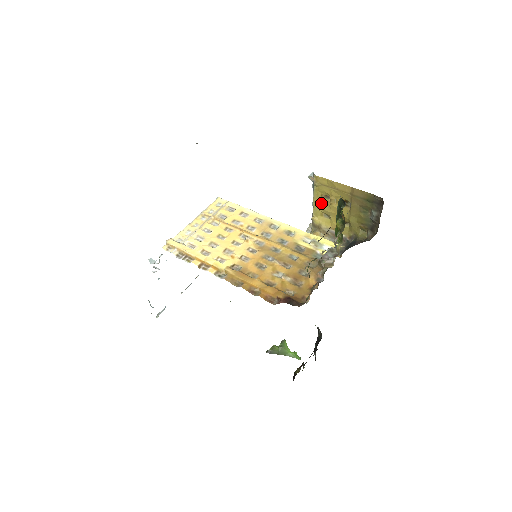
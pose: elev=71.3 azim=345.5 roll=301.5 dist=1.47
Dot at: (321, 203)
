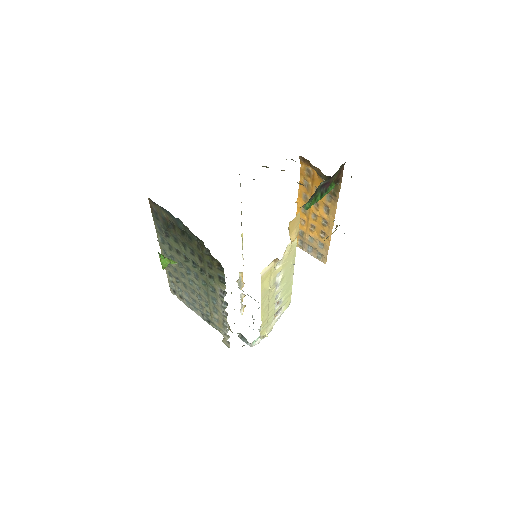
Dot at: occluded
